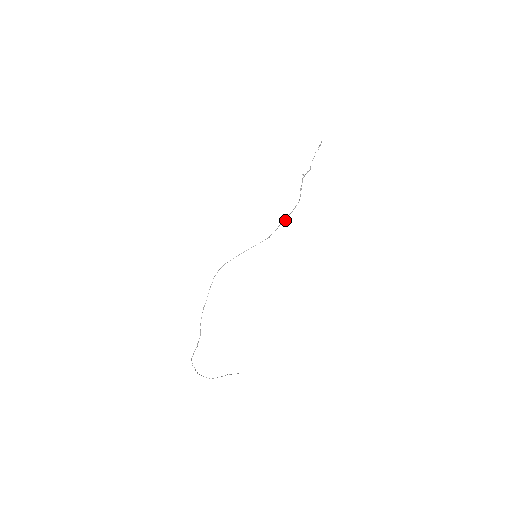
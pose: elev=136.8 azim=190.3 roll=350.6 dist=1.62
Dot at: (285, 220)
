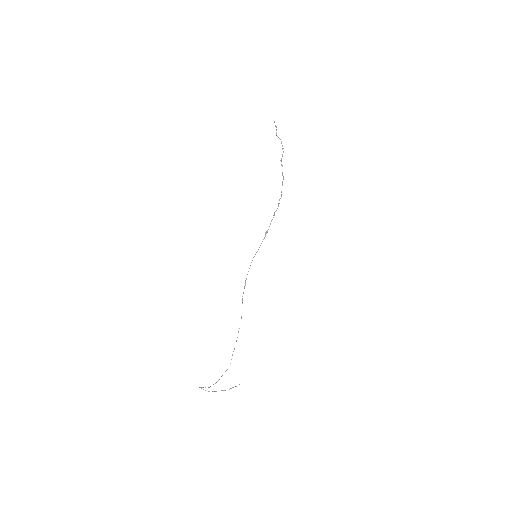
Dot at: occluded
